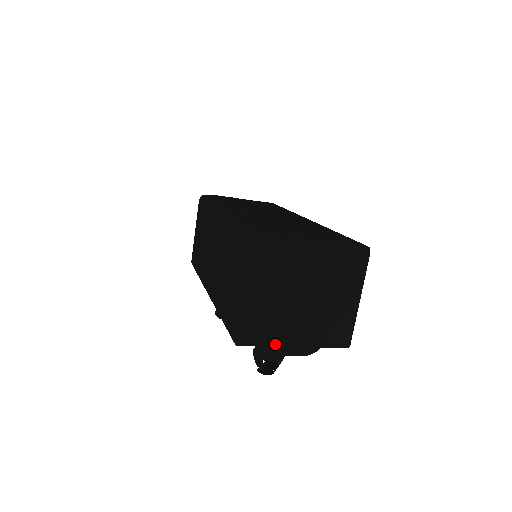
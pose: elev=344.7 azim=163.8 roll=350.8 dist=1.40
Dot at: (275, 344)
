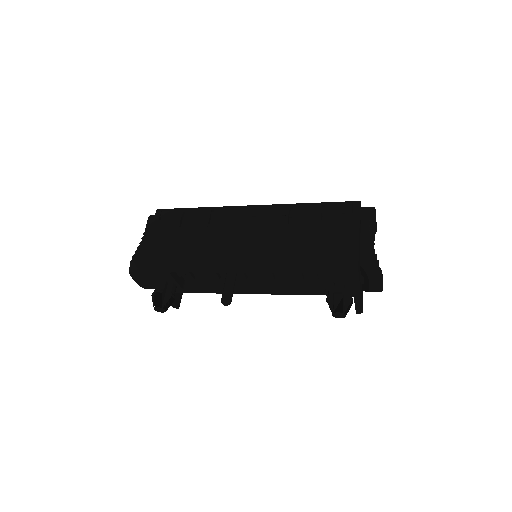
Dot at: occluded
